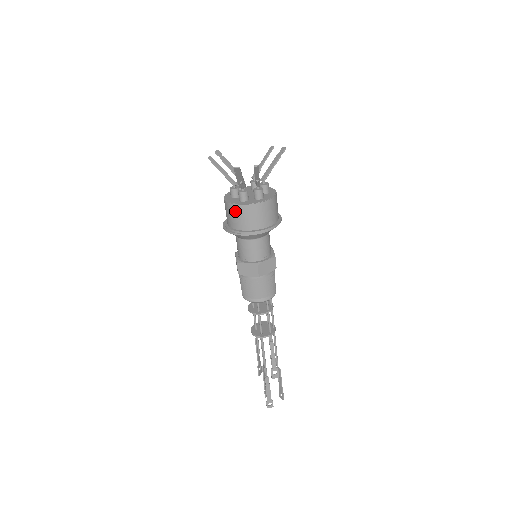
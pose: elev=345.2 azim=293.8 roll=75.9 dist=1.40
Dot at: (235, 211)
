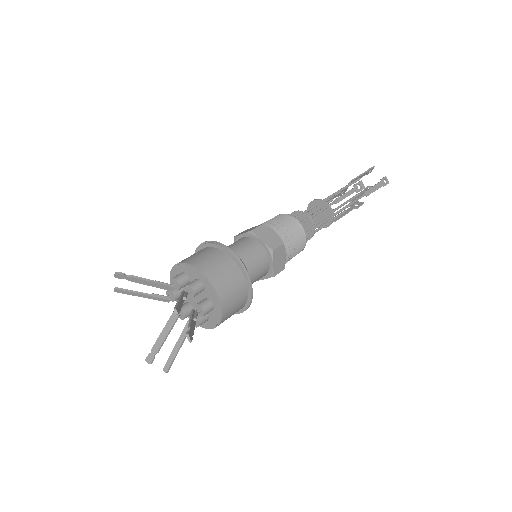
Dot at: occluded
